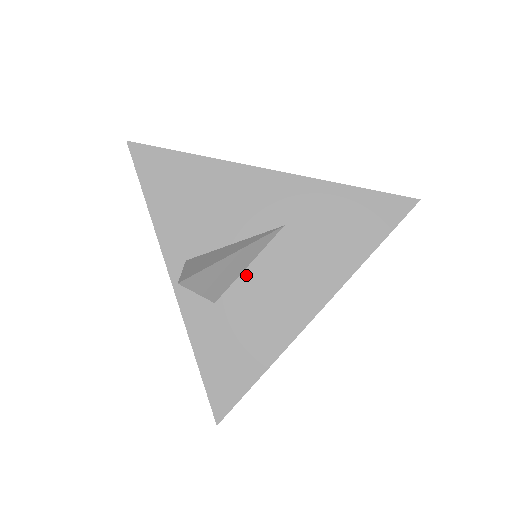
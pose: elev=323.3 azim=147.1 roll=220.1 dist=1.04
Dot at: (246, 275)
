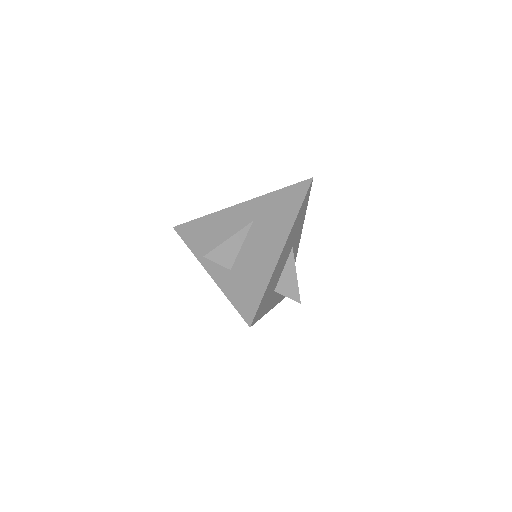
Dot at: (242, 250)
